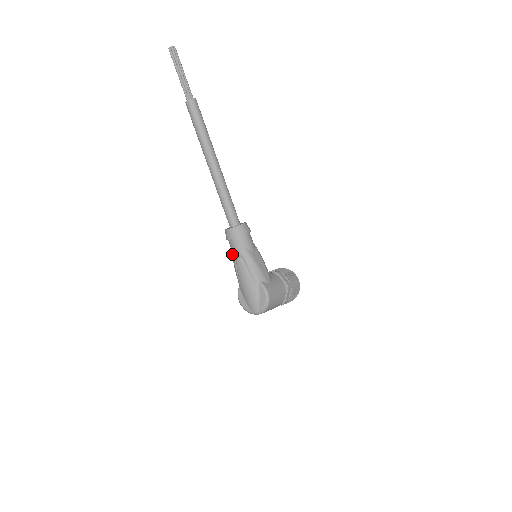
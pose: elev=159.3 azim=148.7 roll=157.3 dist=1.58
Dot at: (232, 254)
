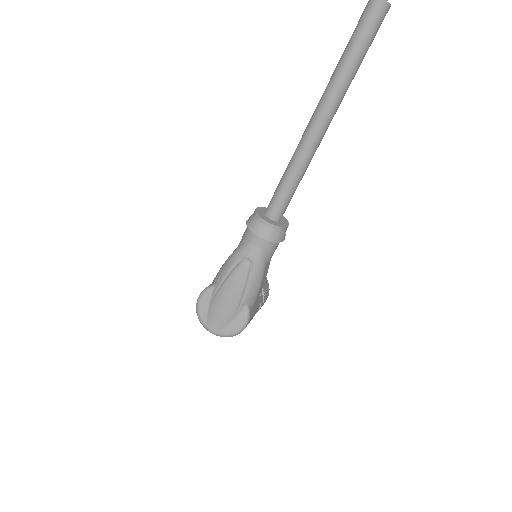
Dot at: (241, 249)
